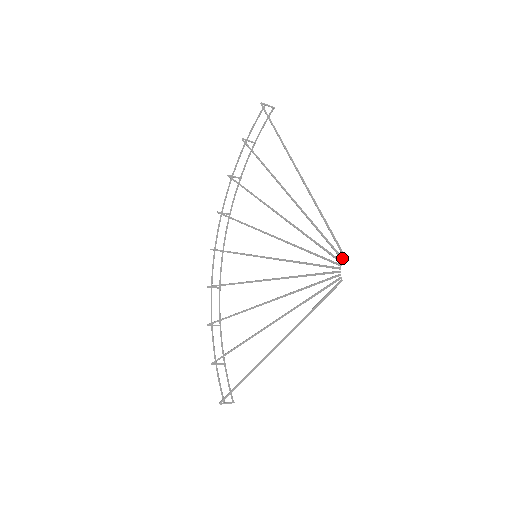
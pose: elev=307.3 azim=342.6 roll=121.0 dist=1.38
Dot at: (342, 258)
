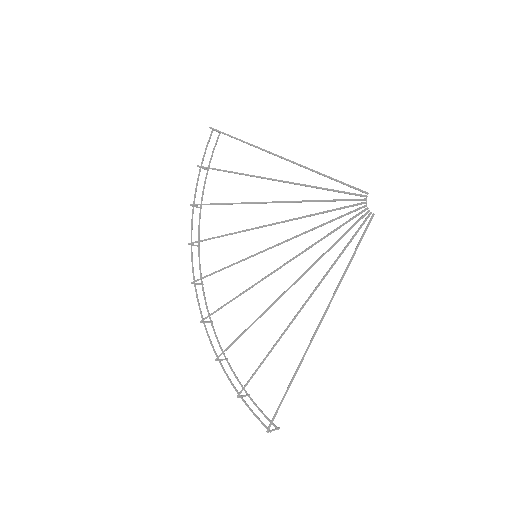
Dot at: (365, 195)
